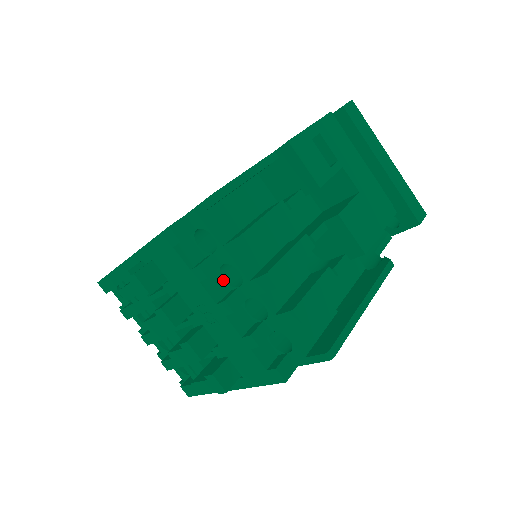
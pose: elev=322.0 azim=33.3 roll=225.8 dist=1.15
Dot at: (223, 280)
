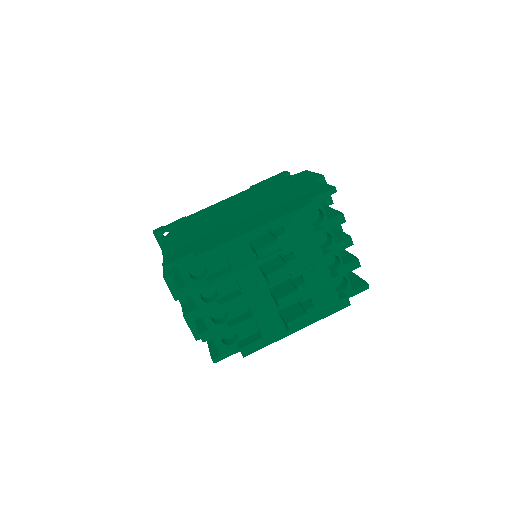
Dot at: occluded
